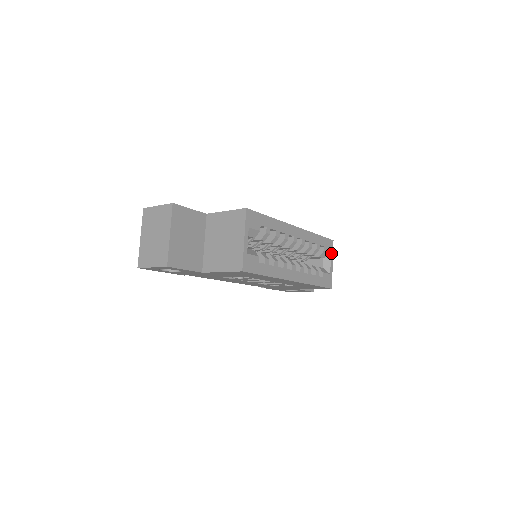
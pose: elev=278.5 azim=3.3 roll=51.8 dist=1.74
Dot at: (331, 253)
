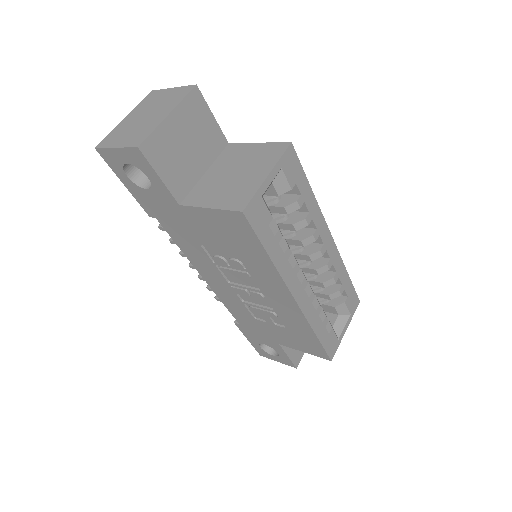
Dot at: (351, 314)
